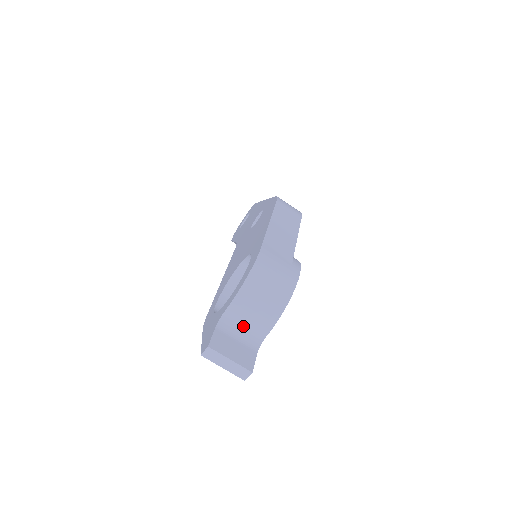
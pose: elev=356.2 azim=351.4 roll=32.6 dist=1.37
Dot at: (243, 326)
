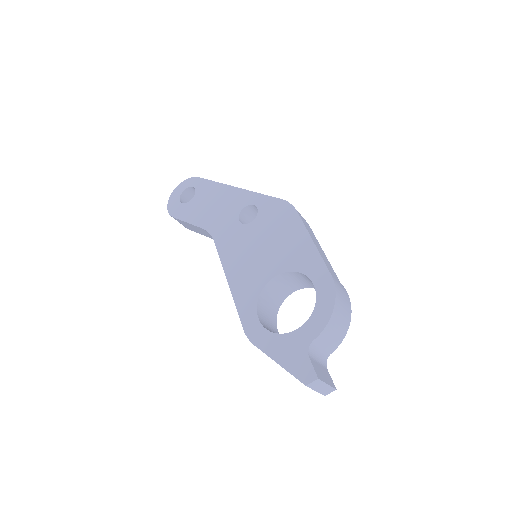
Dot at: (321, 349)
